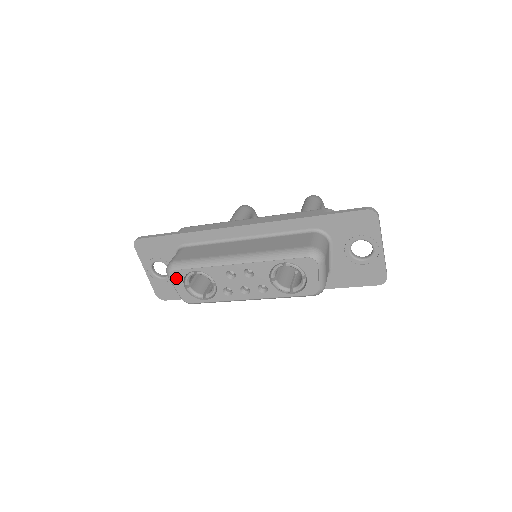
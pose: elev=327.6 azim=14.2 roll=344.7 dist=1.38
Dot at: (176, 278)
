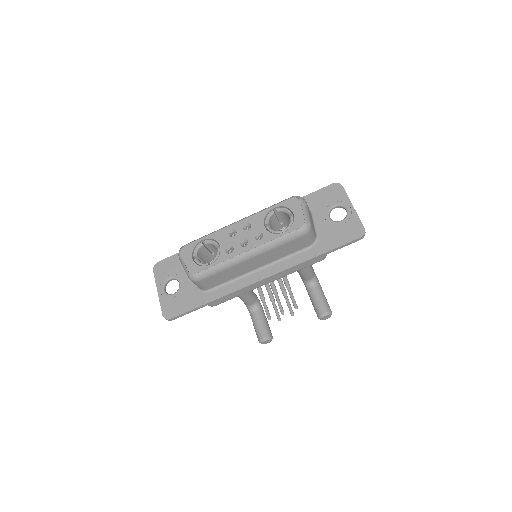
Dot at: (186, 252)
